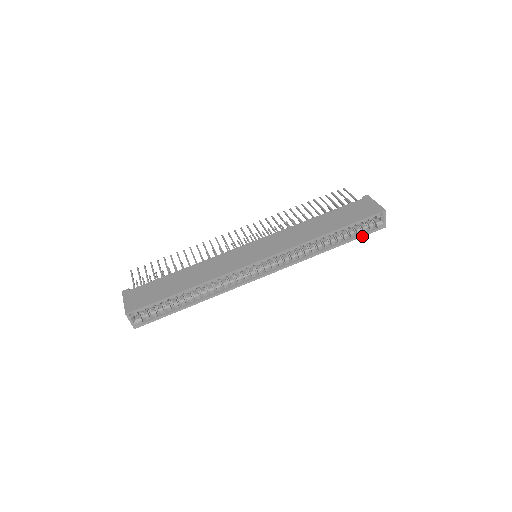
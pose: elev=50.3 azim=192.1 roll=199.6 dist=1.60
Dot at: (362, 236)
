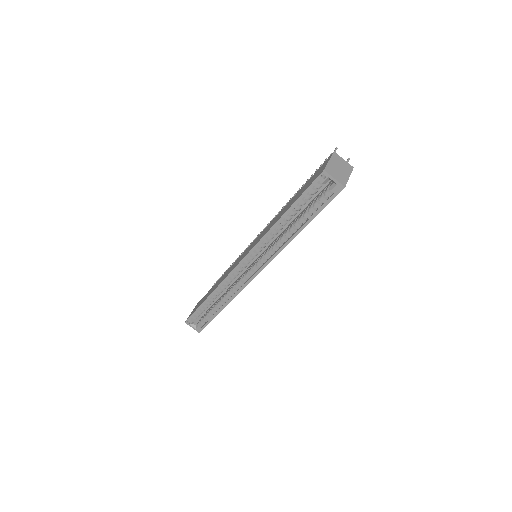
Dot at: (323, 208)
